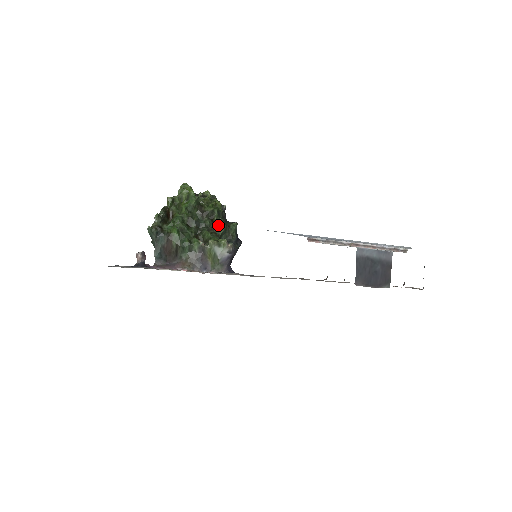
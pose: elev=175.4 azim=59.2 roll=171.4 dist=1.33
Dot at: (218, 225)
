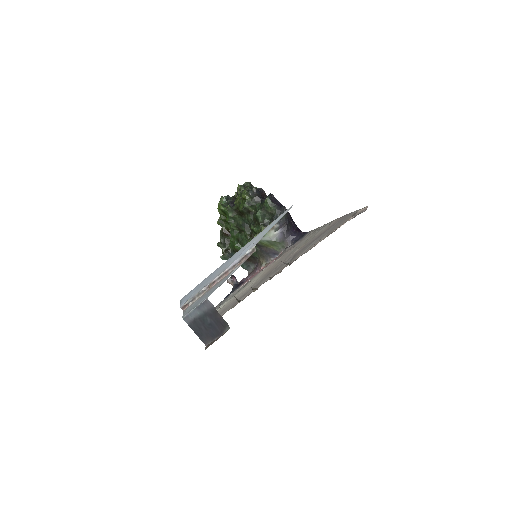
Dot at: (255, 215)
